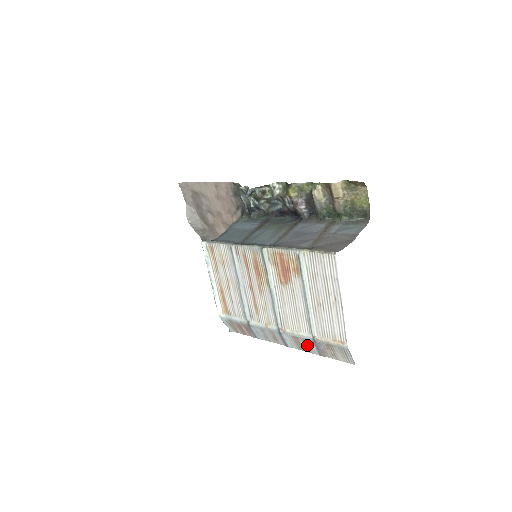
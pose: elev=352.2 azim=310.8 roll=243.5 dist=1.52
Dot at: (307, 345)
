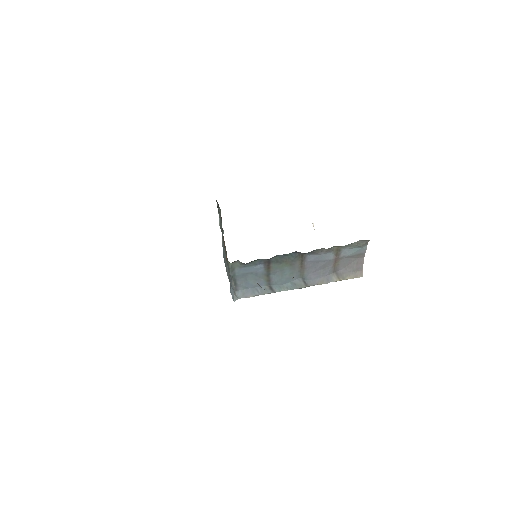
Dot at: occluded
